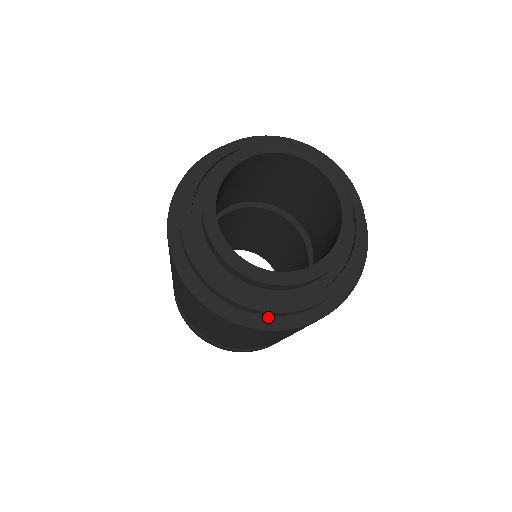
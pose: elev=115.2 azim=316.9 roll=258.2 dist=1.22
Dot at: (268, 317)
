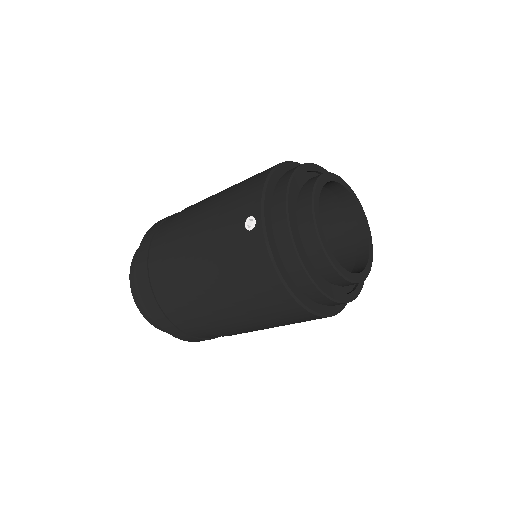
Dot at: occluded
